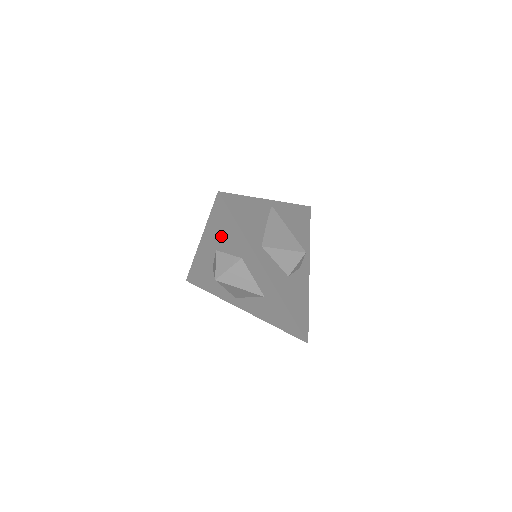
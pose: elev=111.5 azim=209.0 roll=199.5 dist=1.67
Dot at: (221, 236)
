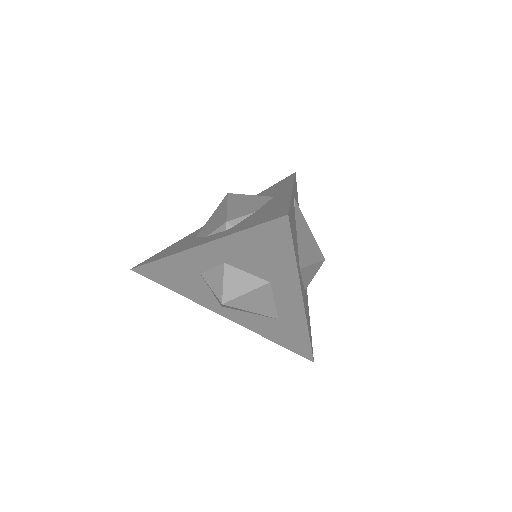
Dot at: (248, 254)
